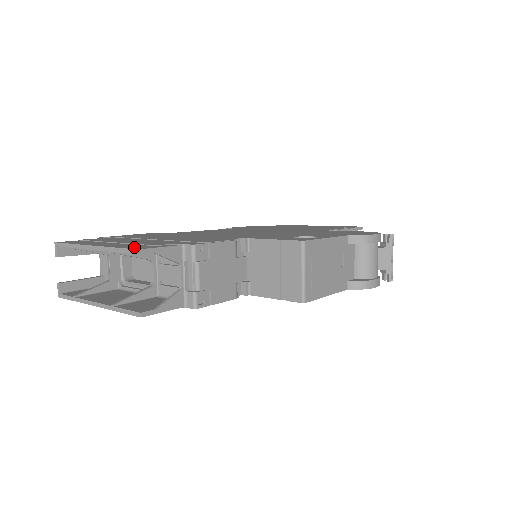
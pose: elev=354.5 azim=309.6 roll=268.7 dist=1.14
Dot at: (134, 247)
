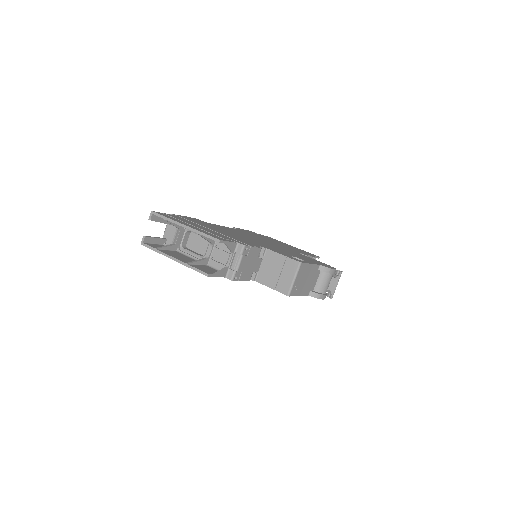
Dot at: (214, 236)
